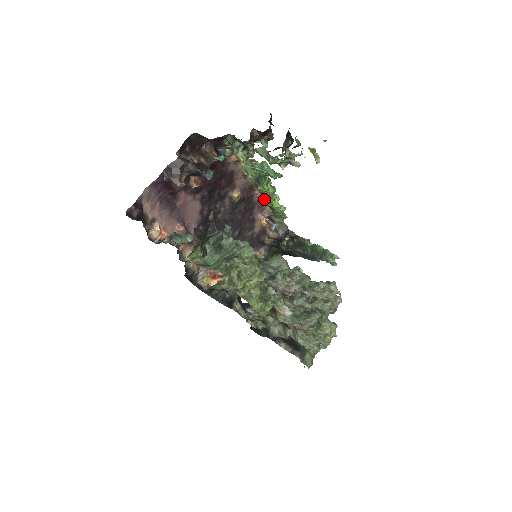
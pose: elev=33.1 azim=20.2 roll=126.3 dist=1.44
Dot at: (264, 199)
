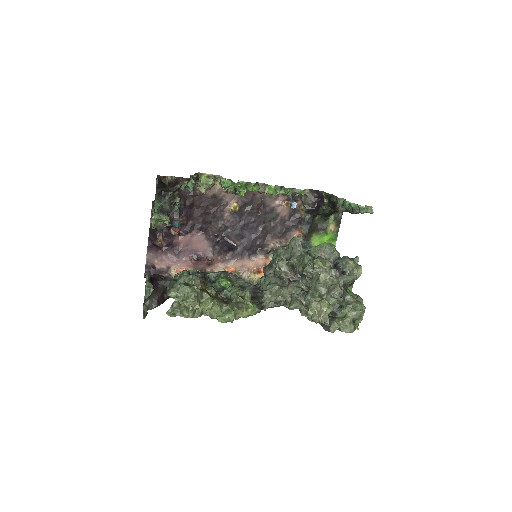
Dot at: occluded
